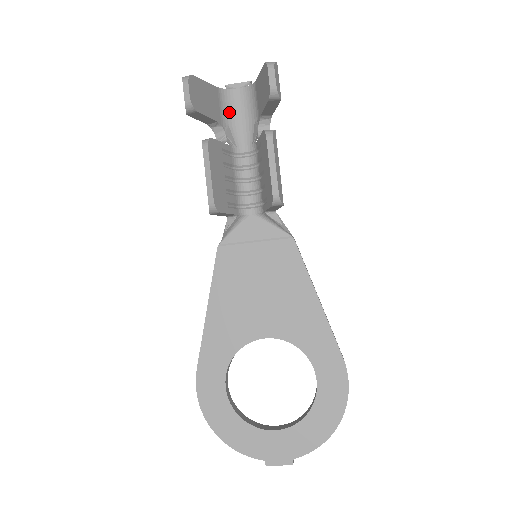
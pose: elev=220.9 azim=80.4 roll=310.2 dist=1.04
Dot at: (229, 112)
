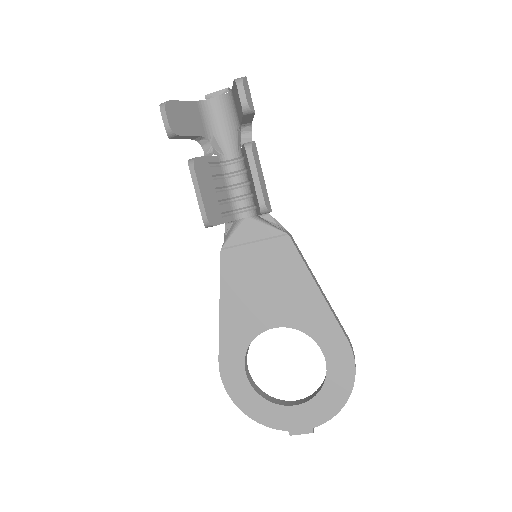
Dot at: (212, 122)
